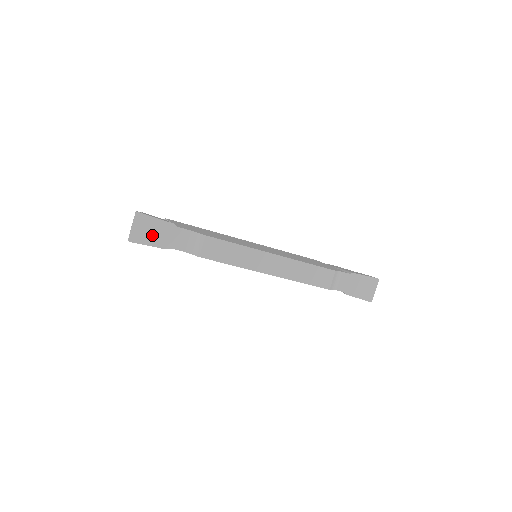
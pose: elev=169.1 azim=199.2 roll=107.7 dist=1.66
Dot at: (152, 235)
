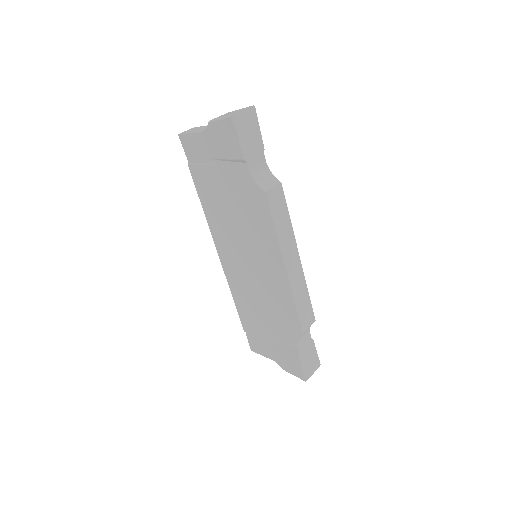
Dot at: (247, 135)
